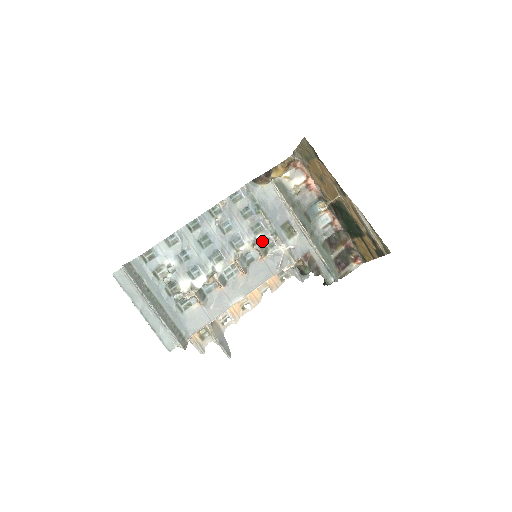
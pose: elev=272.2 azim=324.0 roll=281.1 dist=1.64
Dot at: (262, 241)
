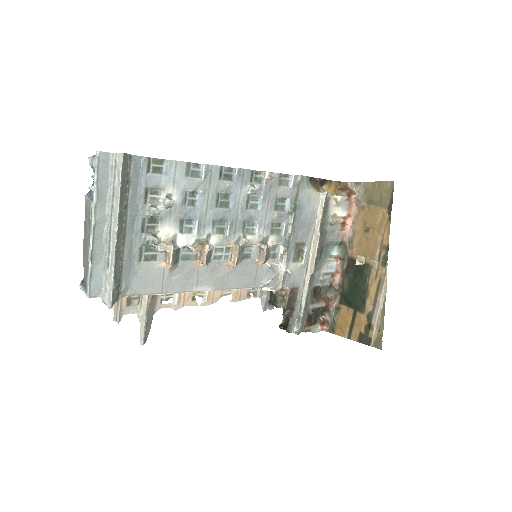
Dot at: (271, 244)
